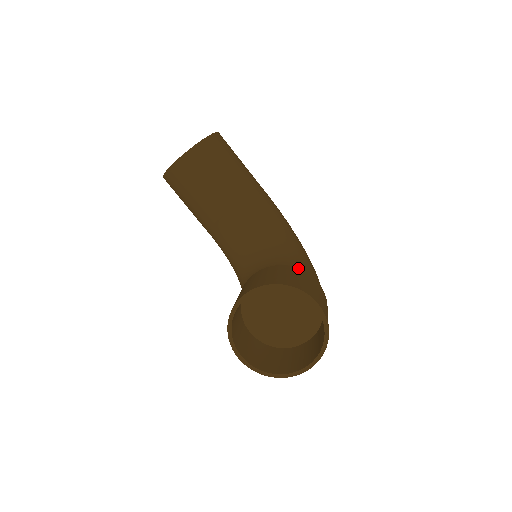
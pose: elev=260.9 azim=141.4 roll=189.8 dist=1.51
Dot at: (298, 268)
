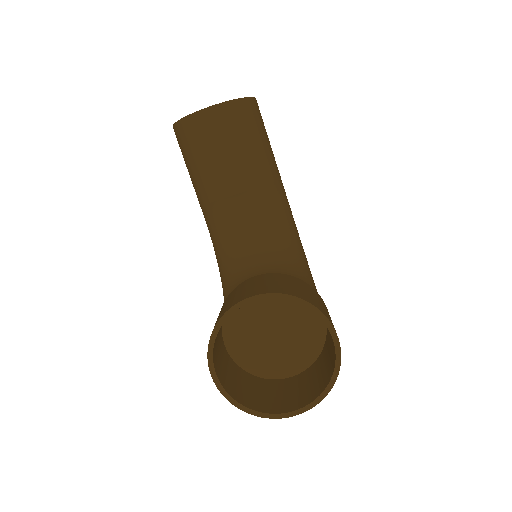
Dot at: occluded
